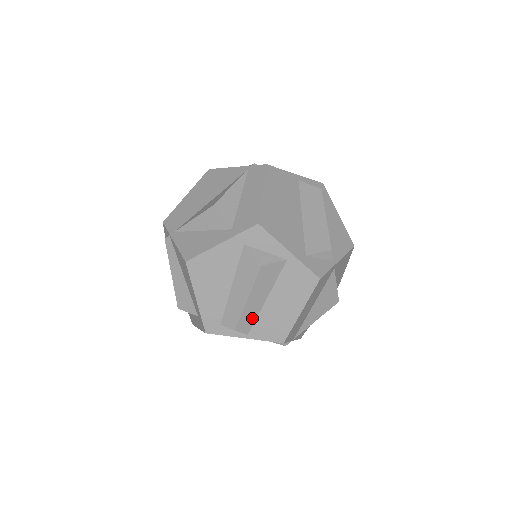
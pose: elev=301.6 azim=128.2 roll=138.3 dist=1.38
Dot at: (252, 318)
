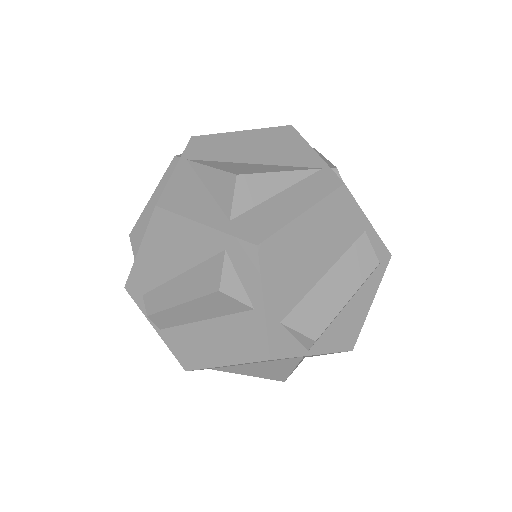
Dot at: (175, 321)
